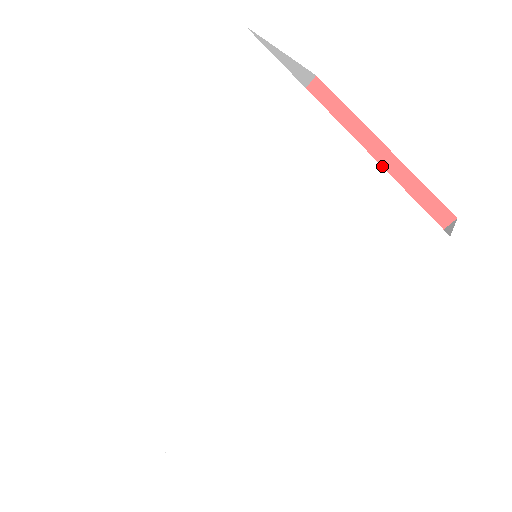
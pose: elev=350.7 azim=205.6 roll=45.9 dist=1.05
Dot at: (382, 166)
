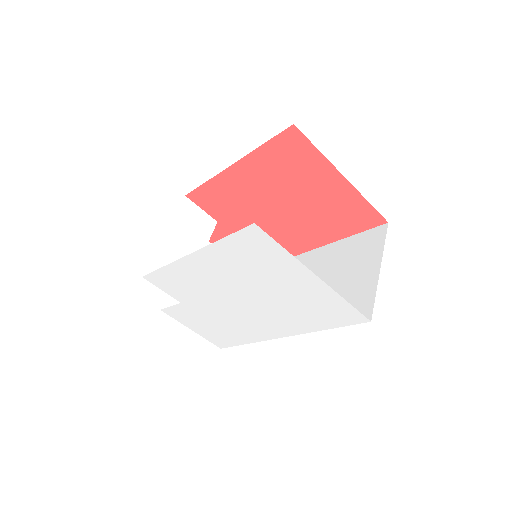
Dot at: (342, 188)
